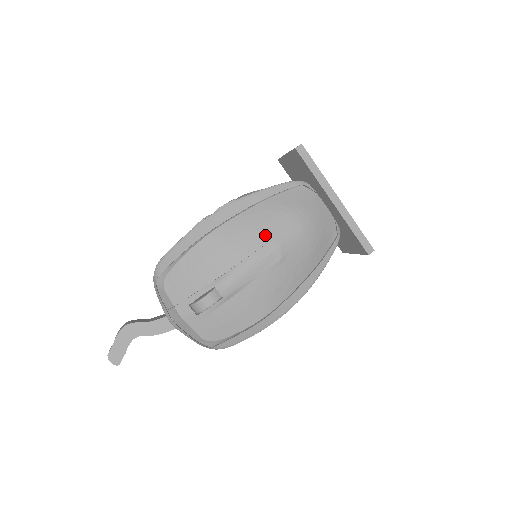
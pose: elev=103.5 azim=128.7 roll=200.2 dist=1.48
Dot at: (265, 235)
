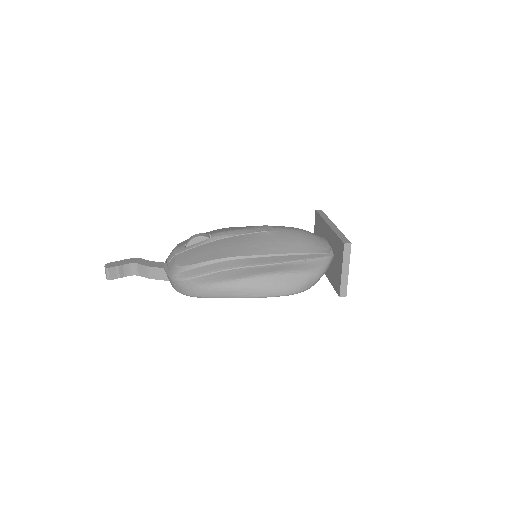
Dot at: occluded
